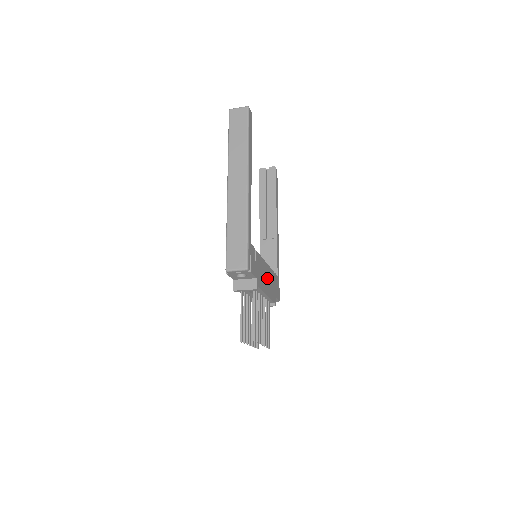
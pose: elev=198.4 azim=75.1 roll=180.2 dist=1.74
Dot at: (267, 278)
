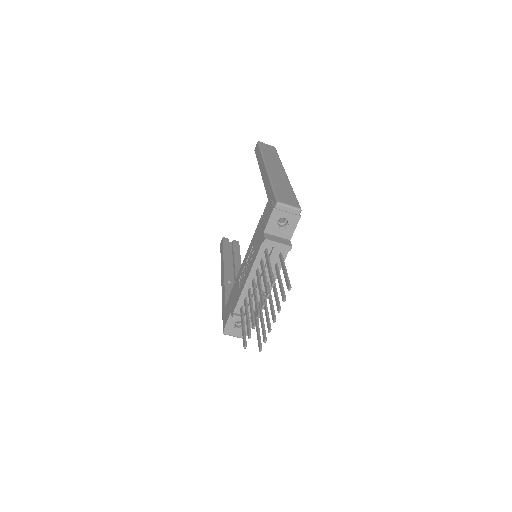
Dot at: occluded
